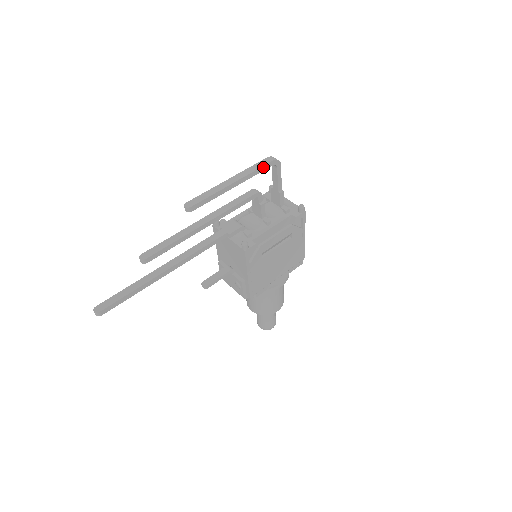
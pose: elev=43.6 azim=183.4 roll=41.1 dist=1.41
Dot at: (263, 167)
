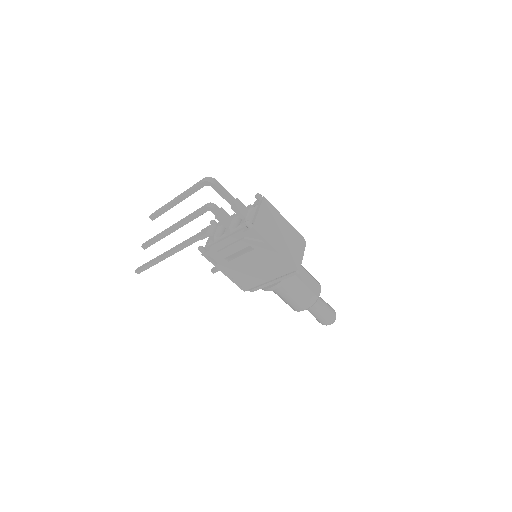
Dot at: (195, 188)
